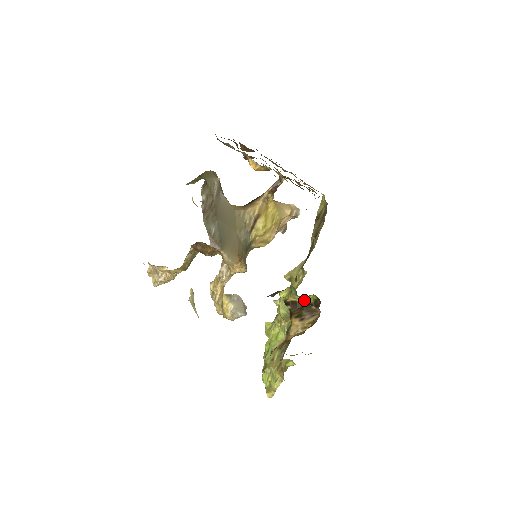
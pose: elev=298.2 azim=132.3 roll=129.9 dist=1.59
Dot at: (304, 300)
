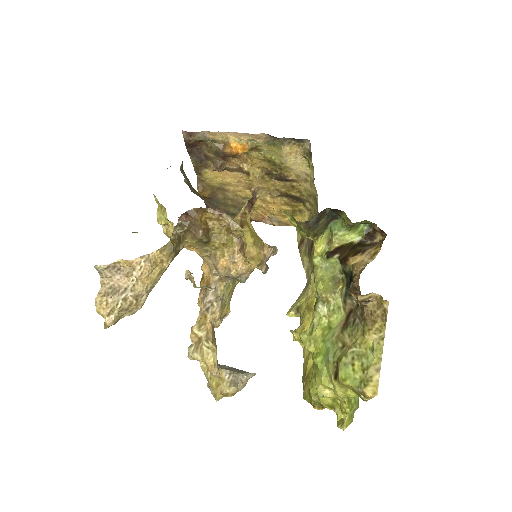
Dot at: (352, 239)
